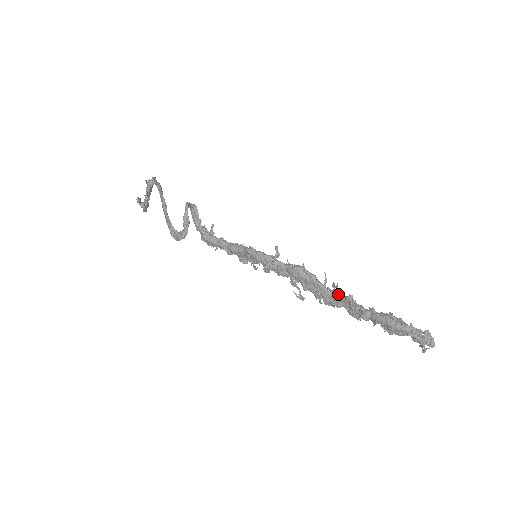
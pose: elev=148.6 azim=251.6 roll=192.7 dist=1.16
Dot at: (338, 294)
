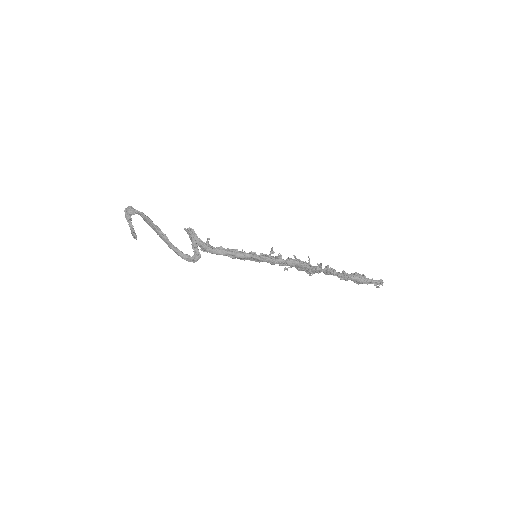
Dot at: (322, 269)
